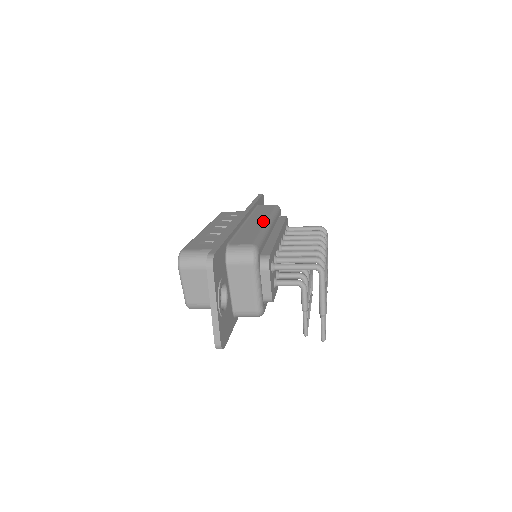
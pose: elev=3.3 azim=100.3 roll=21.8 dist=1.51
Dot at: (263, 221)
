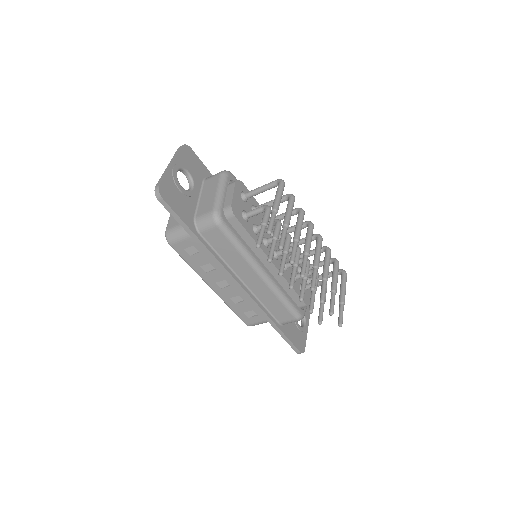
Dot at: occluded
